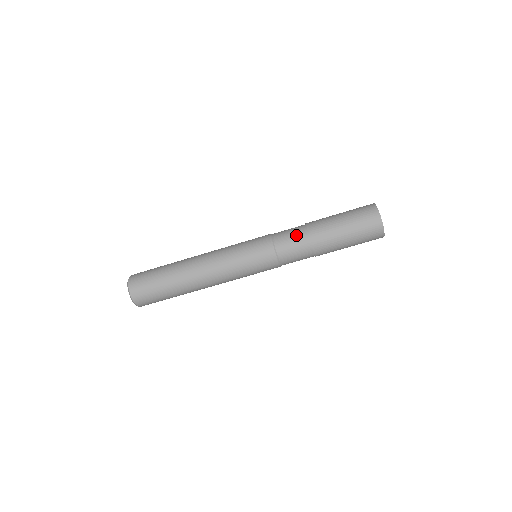
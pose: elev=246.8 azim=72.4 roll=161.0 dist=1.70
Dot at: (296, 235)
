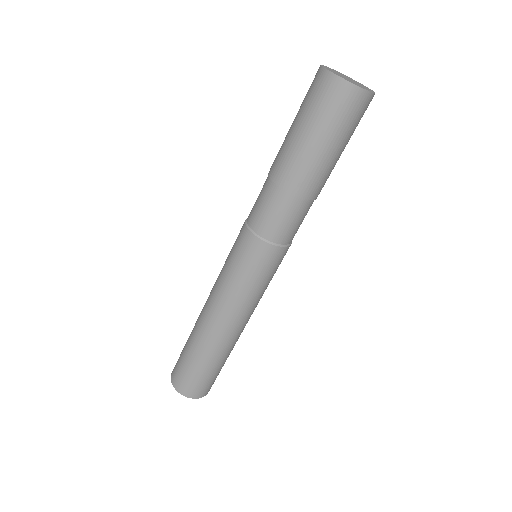
Dot at: occluded
